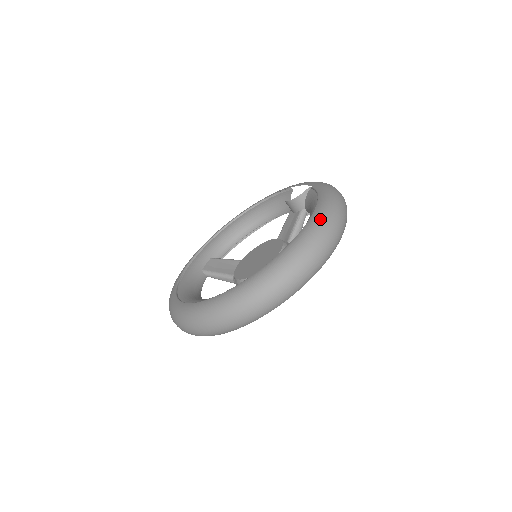
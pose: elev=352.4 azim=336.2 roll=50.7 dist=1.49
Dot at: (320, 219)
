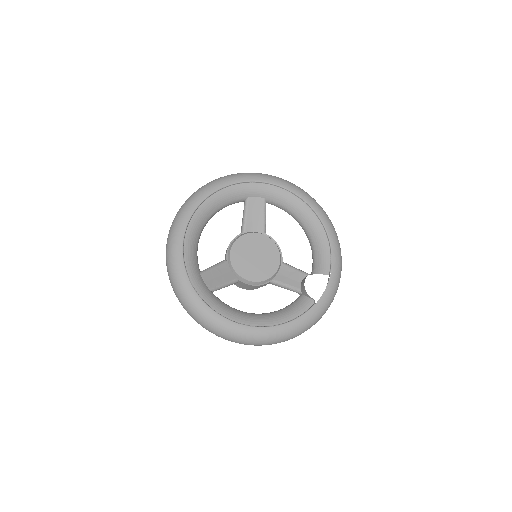
Dot at: (255, 337)
